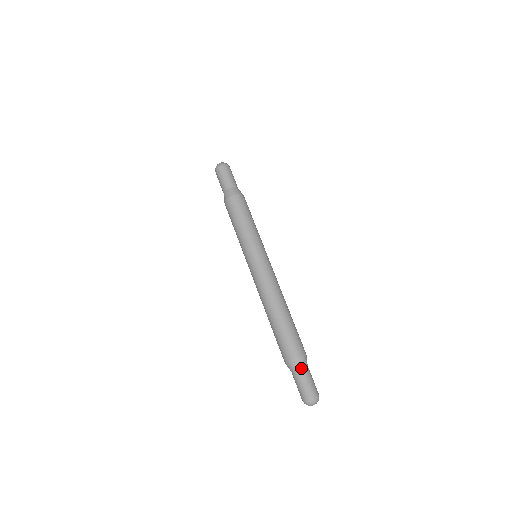
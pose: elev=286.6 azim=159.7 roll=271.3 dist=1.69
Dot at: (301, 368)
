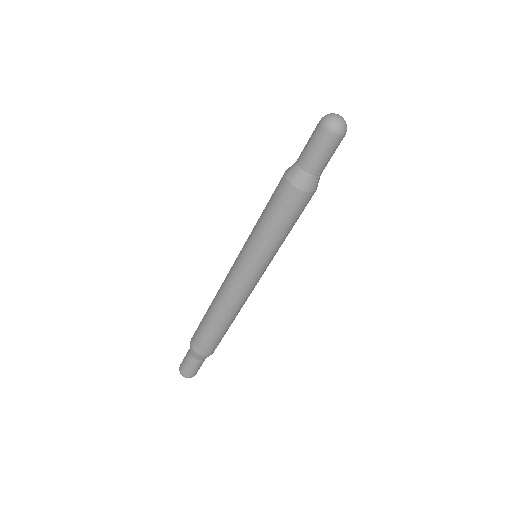
Dot at: (198, 360)
